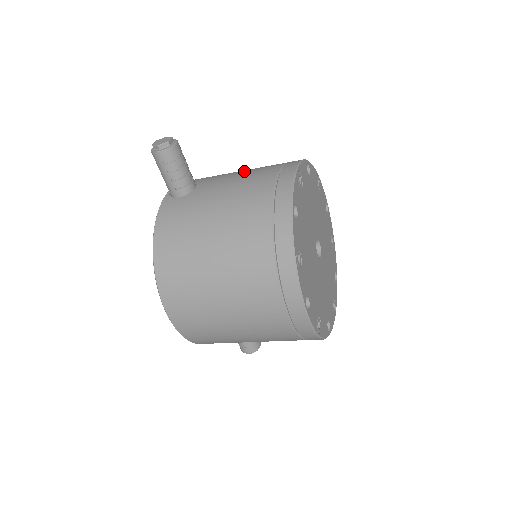
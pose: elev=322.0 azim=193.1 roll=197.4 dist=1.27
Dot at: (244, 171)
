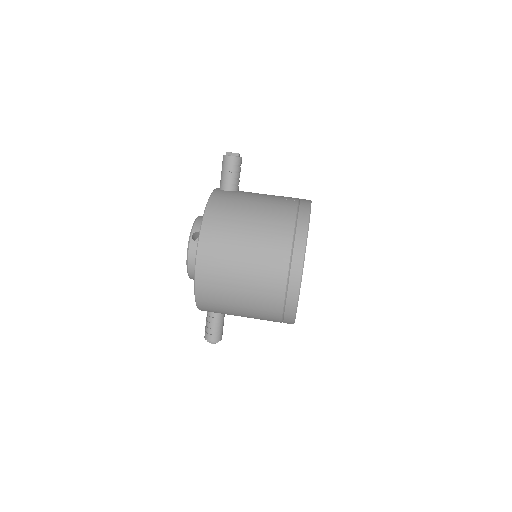
Dot at: occluded
